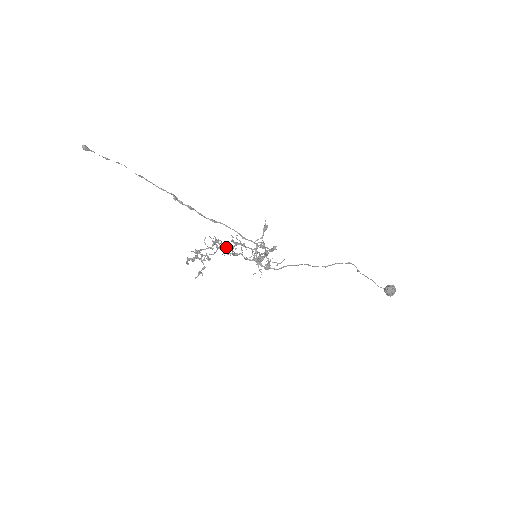
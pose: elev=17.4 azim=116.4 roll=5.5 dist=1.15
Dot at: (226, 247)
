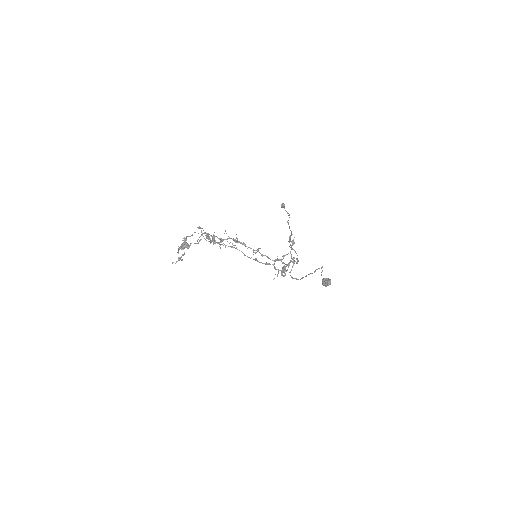
Dot at: (221, 241)
